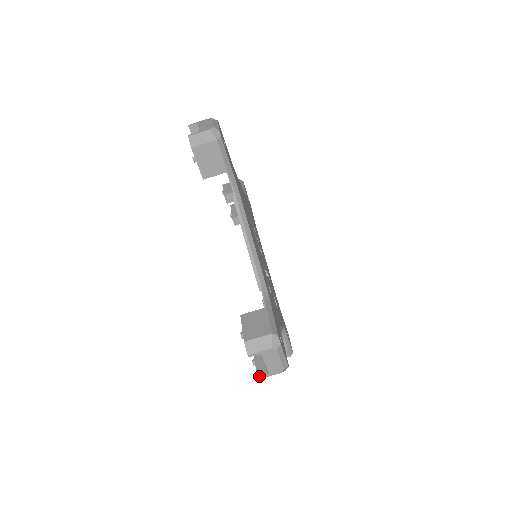
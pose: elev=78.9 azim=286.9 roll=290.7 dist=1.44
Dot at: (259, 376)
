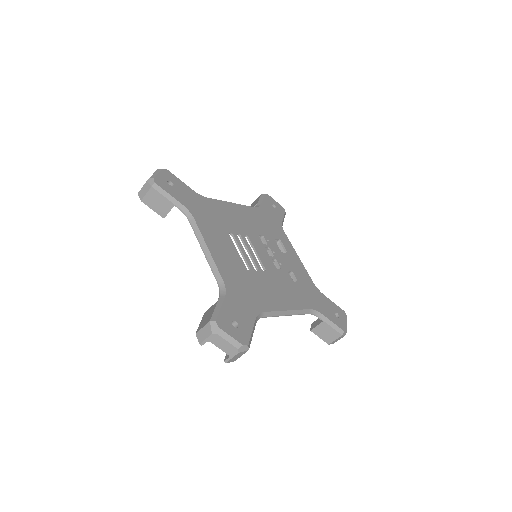
Dot at: occluded
